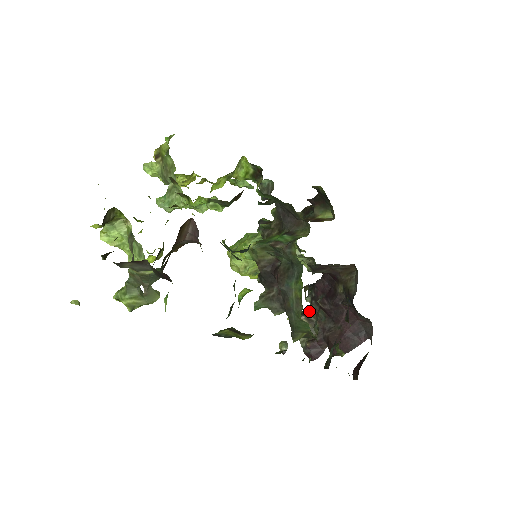
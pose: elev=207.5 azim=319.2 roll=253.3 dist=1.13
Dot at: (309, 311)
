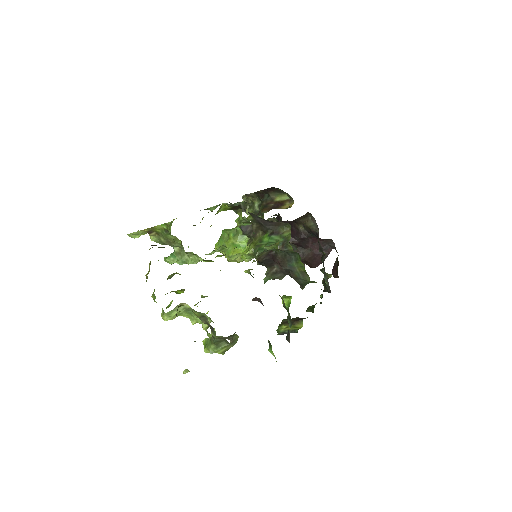
Dot at: occluded
